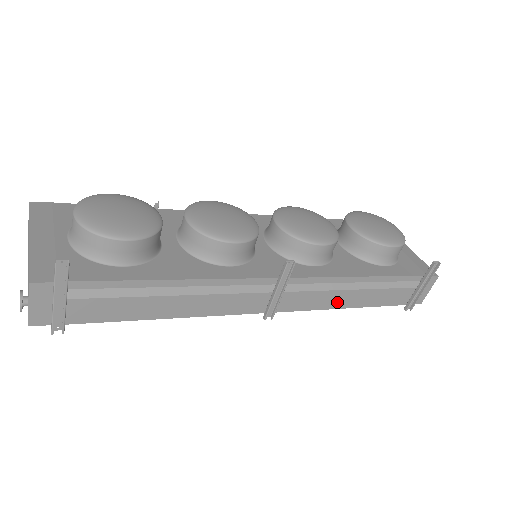
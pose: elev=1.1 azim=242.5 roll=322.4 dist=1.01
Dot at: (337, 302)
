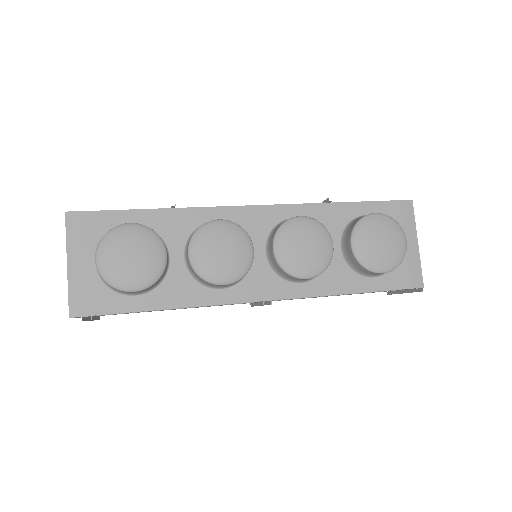
Dot at: occluded
